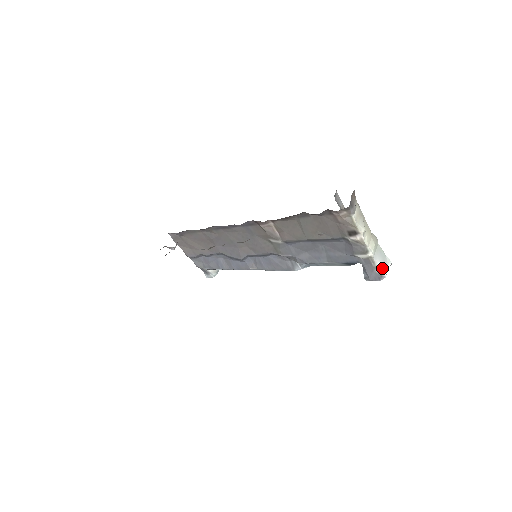
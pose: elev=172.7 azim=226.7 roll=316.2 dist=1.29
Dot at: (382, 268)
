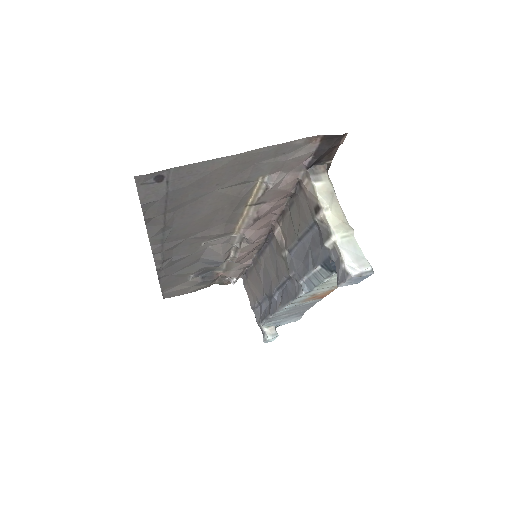
Dot at: (351, 265)
